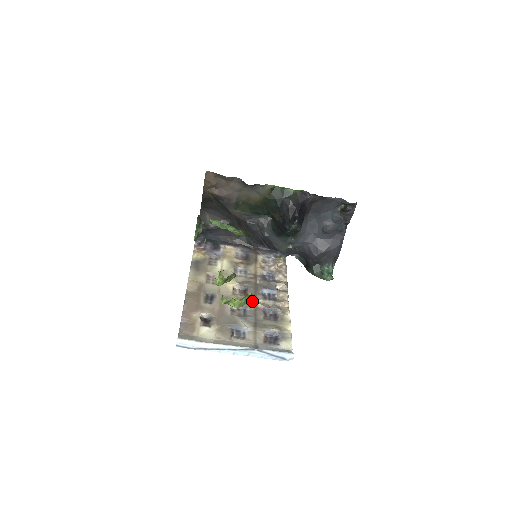
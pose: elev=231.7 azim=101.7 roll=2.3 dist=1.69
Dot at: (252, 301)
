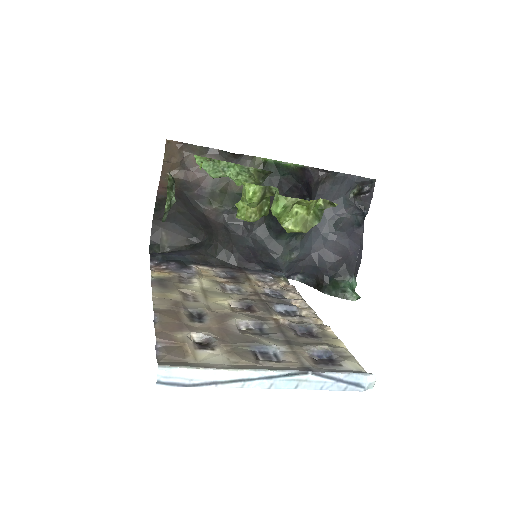
Dot at: (267, 317)
